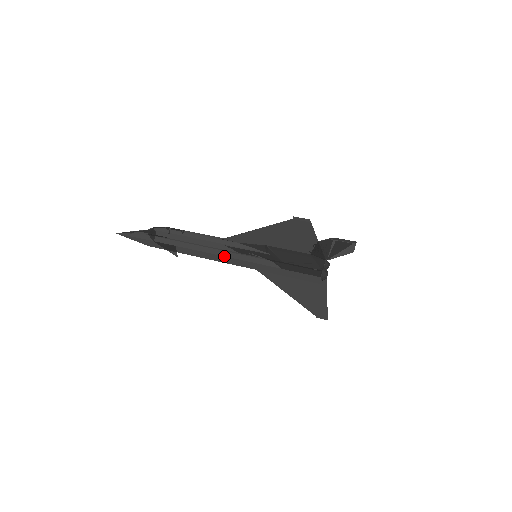
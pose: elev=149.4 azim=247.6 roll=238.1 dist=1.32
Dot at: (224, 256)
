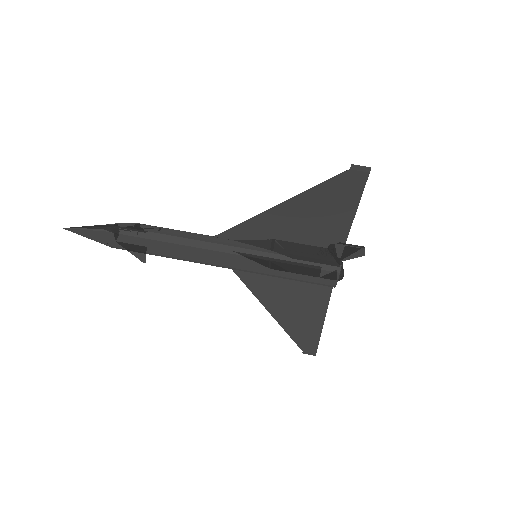
Dot at: (220, 251)
